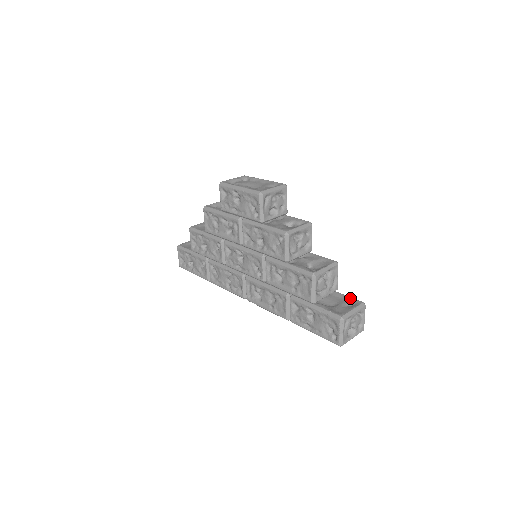
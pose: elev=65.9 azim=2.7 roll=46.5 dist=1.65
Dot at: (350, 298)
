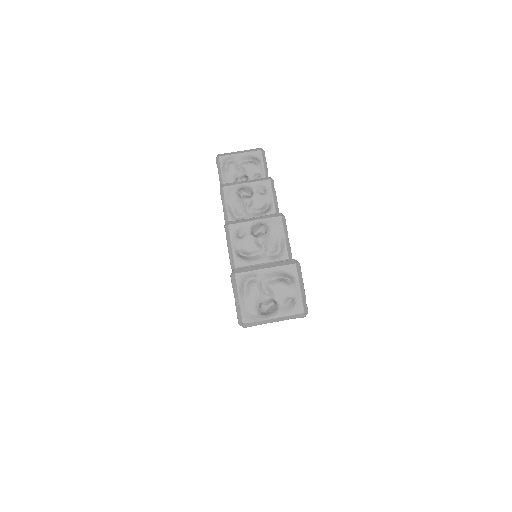
Dot at: occluded
